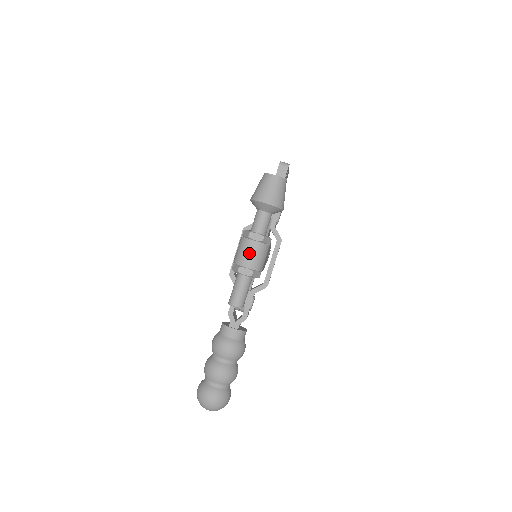
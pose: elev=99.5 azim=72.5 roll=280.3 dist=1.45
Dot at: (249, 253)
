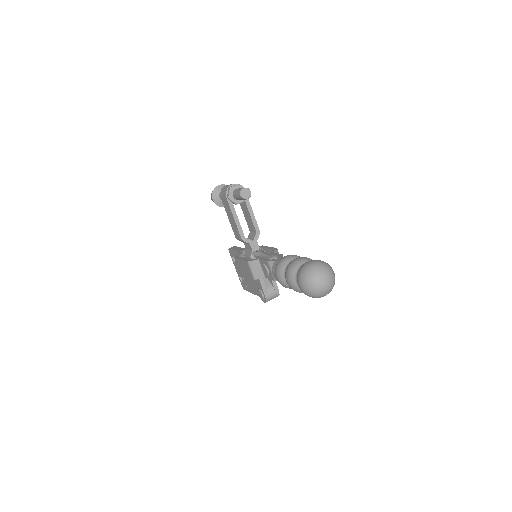
Dot at: (228, 185)
